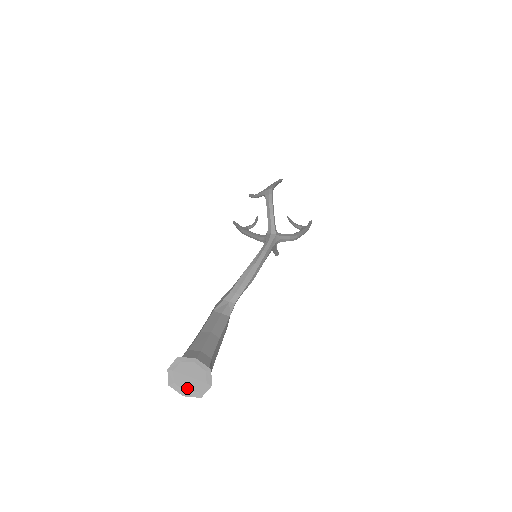
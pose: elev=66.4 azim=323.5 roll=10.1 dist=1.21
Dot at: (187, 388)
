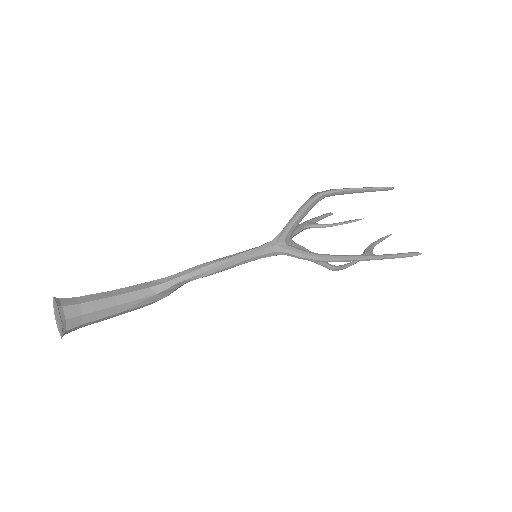
Dot at: (59, 324)
